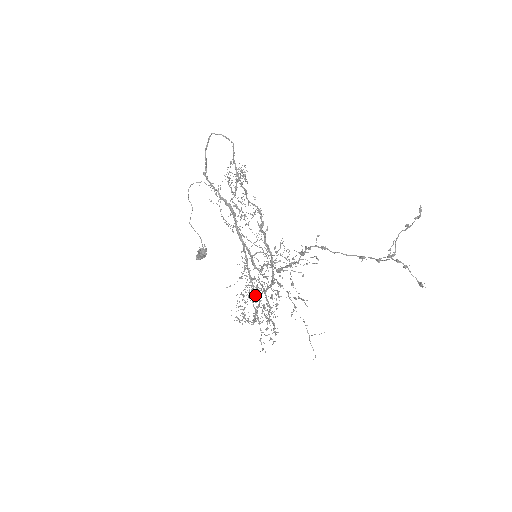
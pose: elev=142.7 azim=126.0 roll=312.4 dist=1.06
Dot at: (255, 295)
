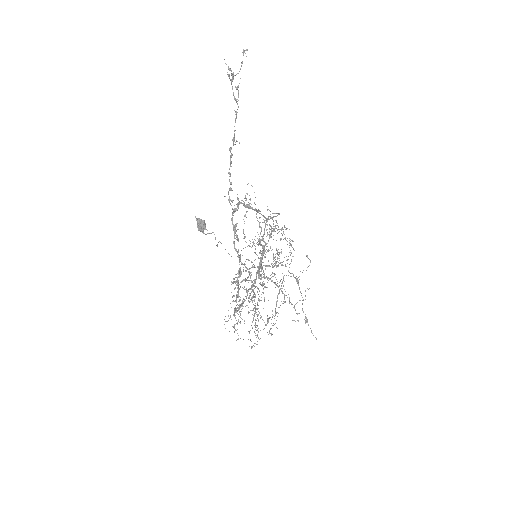
Dot at: occluded
